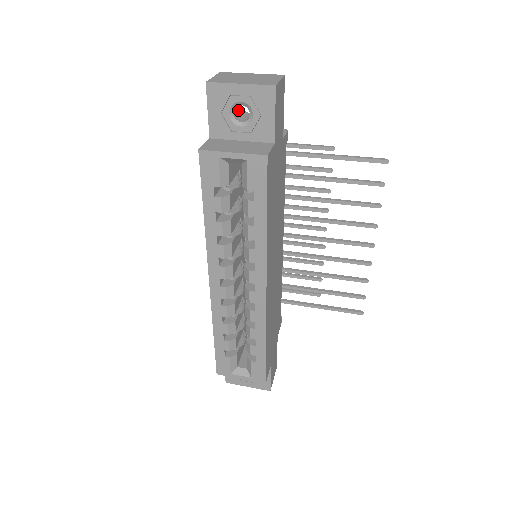
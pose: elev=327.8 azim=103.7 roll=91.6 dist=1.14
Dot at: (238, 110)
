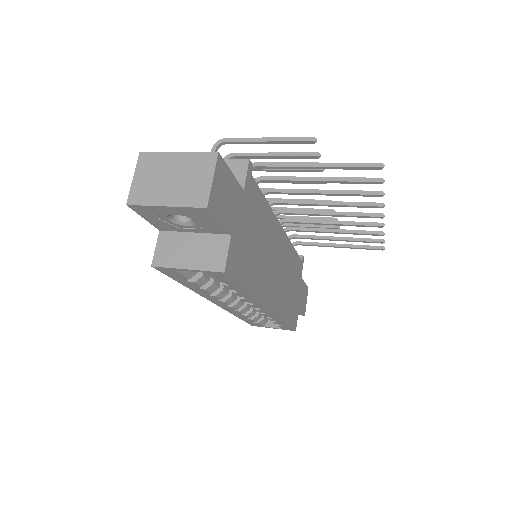
Dot at: occluded
